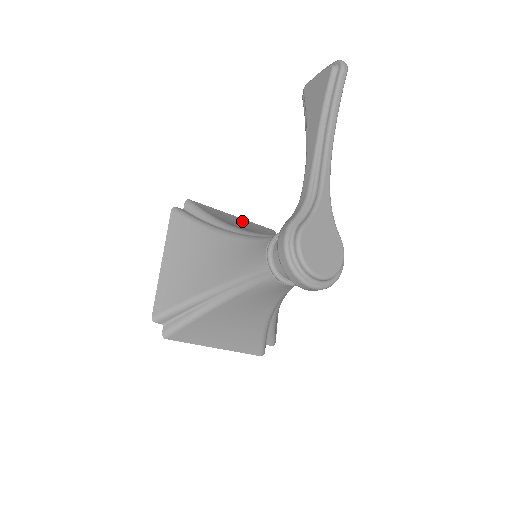
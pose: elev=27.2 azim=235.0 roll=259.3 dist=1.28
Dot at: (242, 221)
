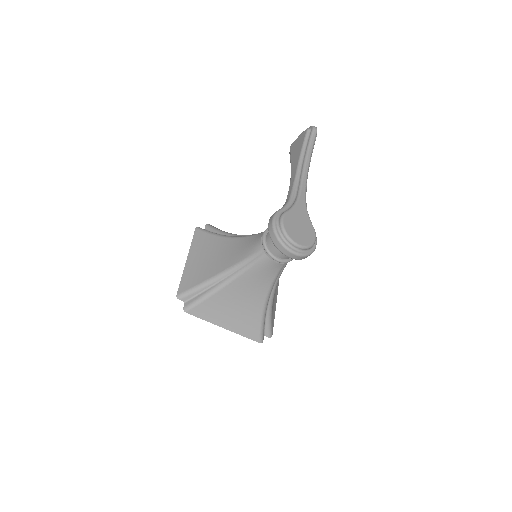
Dot at: occluded
